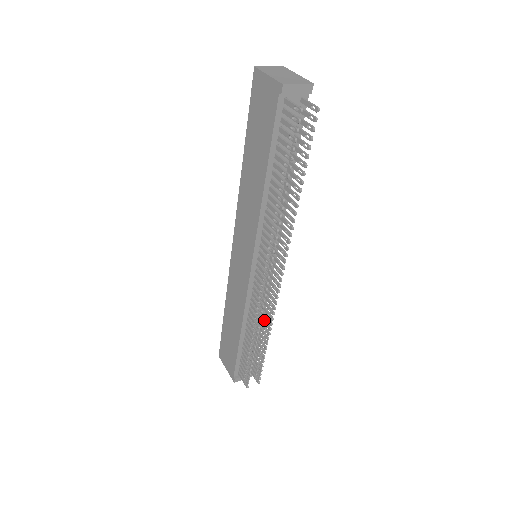
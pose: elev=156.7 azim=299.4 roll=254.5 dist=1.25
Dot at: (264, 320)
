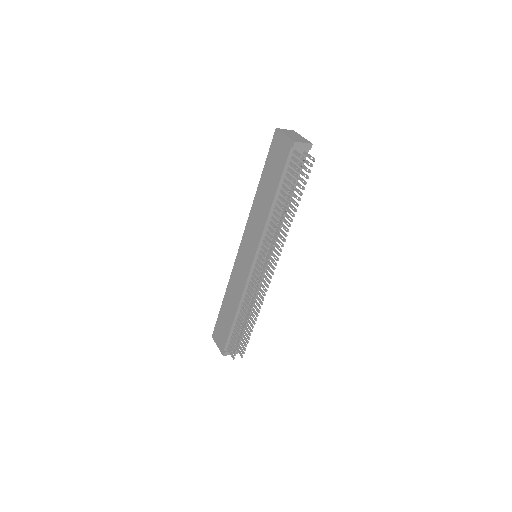
Dot at: (255, 305)
